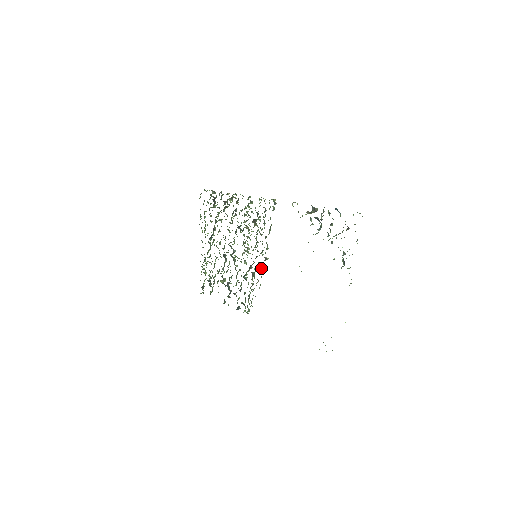
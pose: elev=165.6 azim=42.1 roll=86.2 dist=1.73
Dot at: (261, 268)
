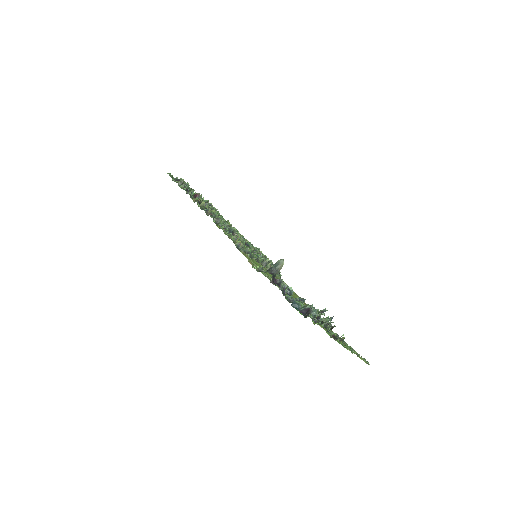
Dot at: (266, 267)
